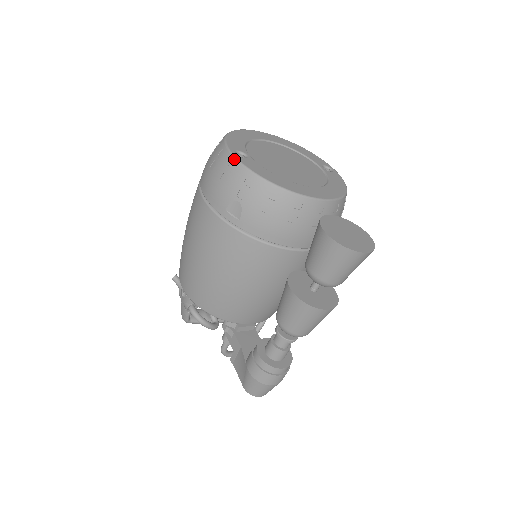
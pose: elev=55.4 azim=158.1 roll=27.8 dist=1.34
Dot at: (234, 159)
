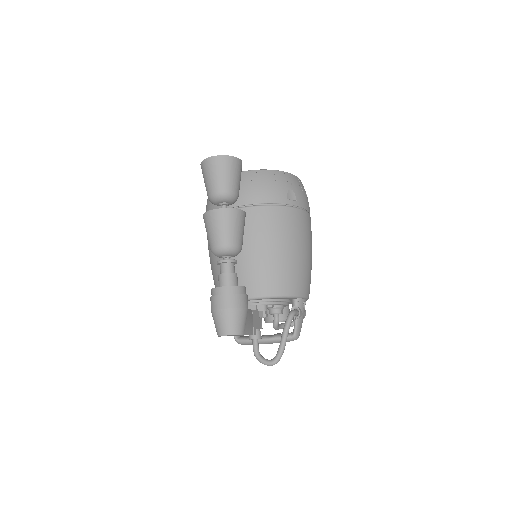
Dot at: occluded
